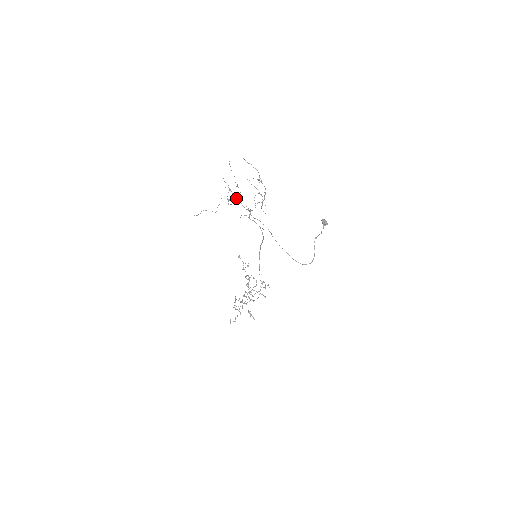
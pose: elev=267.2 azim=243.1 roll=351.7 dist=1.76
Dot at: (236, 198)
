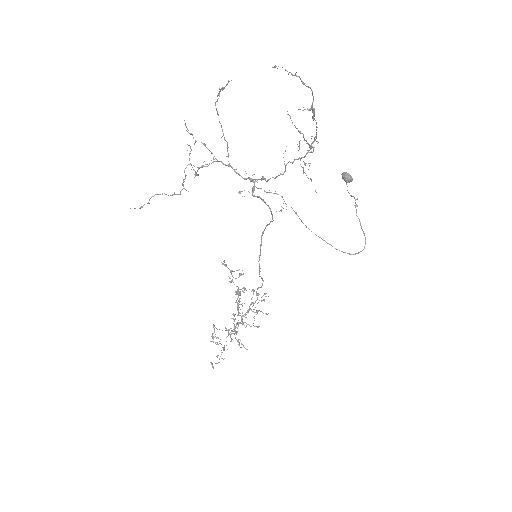
Dot at: occluded
